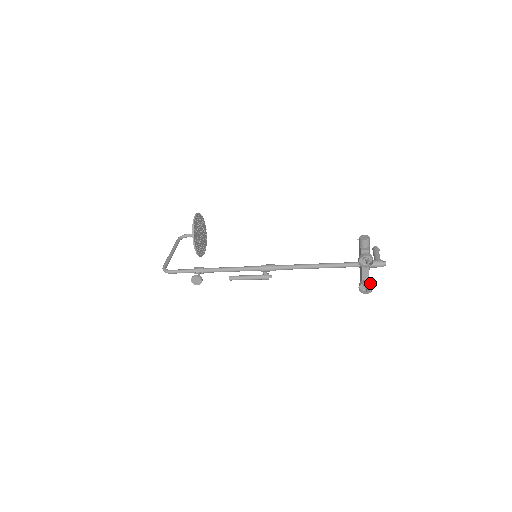
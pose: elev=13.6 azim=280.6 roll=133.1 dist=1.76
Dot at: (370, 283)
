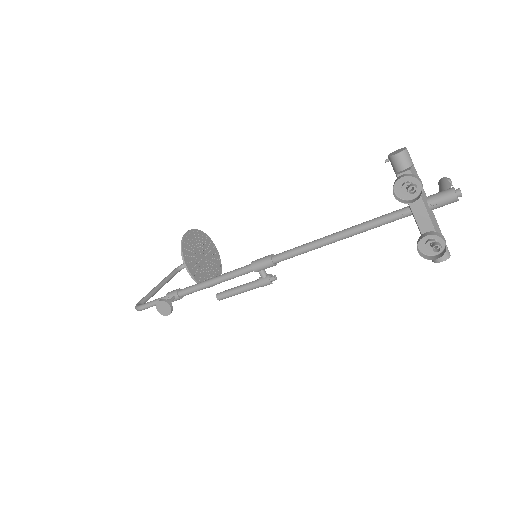
Dot at: (436, 234)
